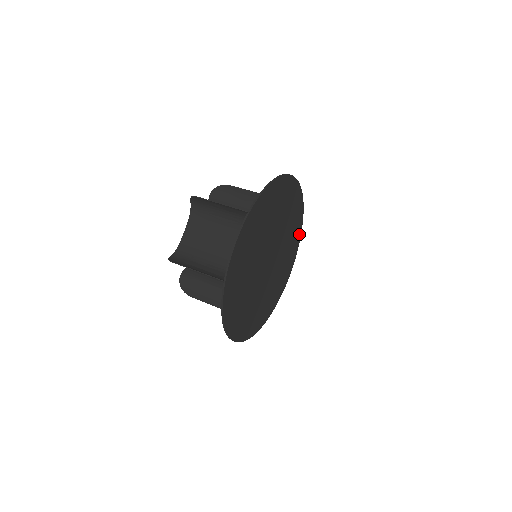
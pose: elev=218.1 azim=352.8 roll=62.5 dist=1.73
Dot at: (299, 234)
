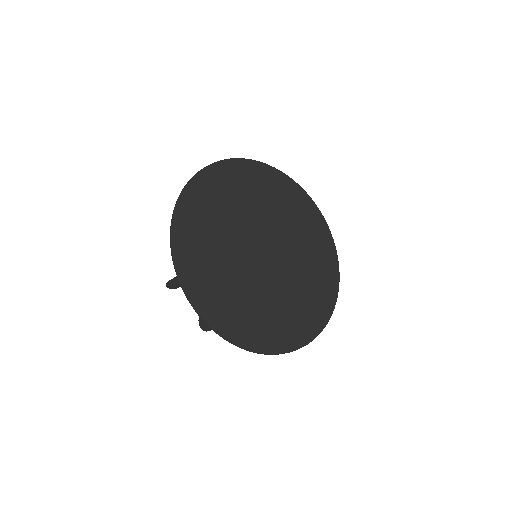
Dot at: (329, 242)
